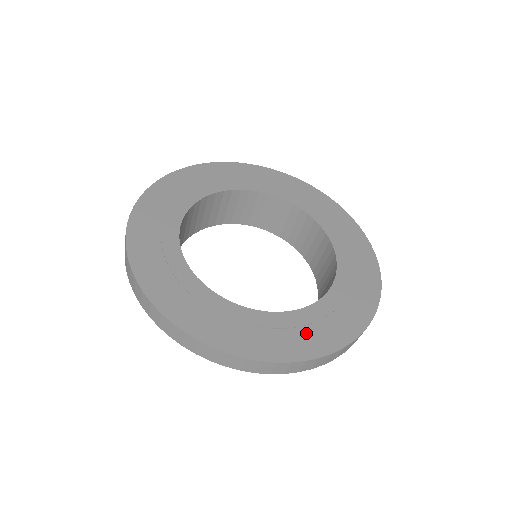
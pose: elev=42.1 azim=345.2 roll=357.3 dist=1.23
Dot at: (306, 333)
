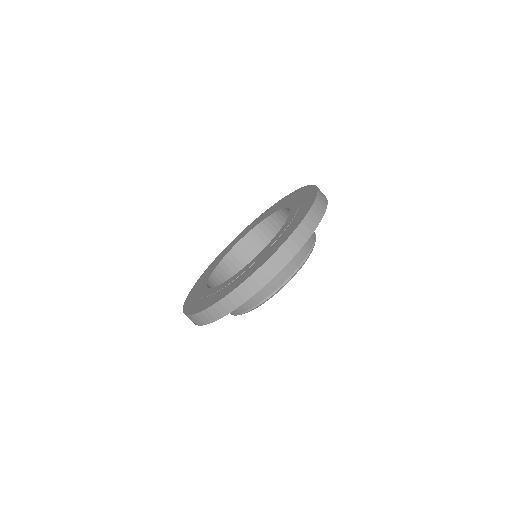
Dot at: (255, 264)
